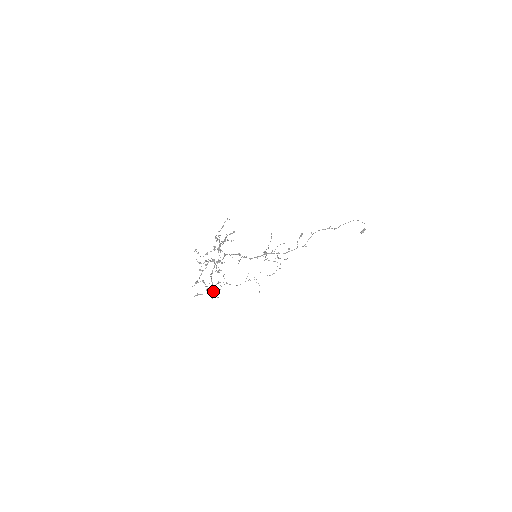
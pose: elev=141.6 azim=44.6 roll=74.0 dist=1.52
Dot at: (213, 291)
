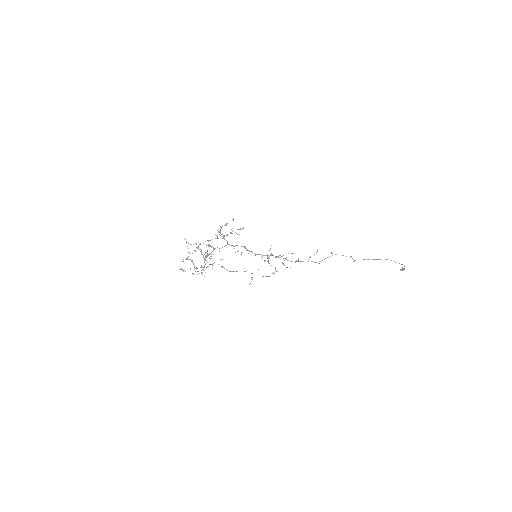
Dot at: (203, 269)
